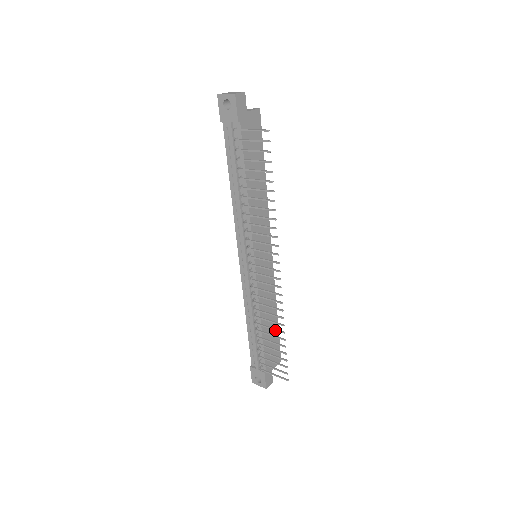
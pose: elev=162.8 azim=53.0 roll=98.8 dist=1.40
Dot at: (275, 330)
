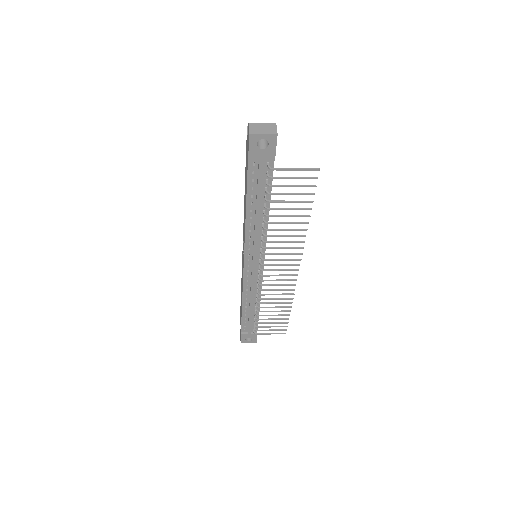
Dot at: occluded
